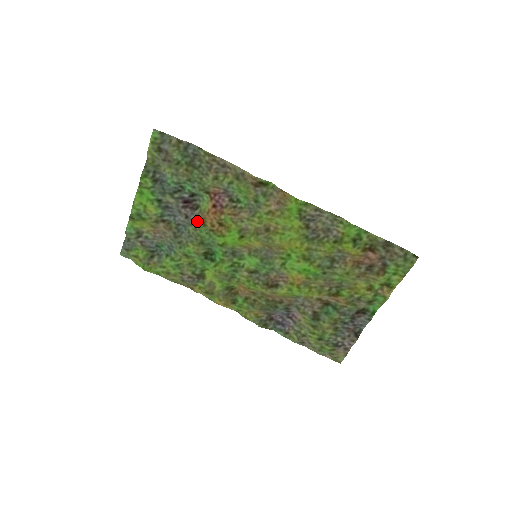
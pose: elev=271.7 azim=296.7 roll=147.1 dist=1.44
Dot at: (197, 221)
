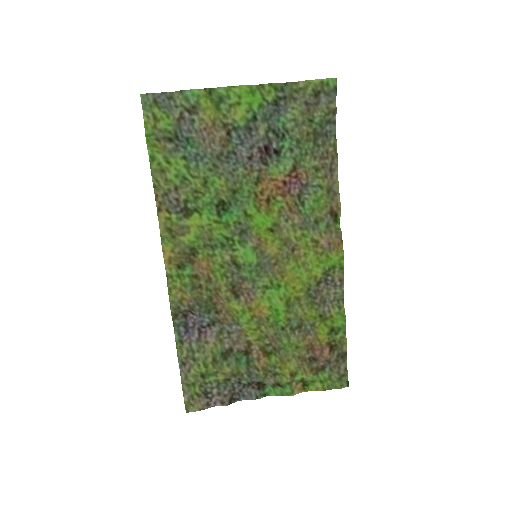
Dot at: (255, 173)
